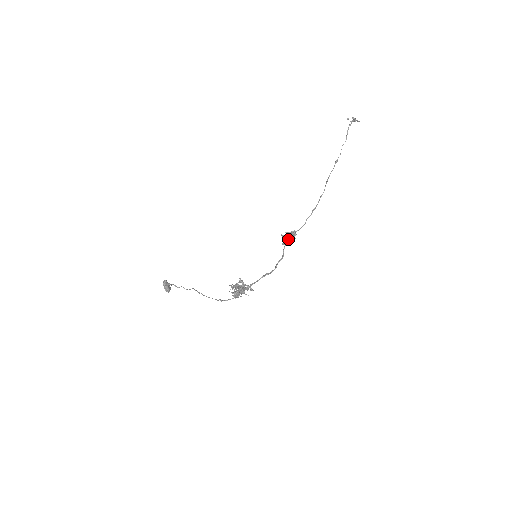
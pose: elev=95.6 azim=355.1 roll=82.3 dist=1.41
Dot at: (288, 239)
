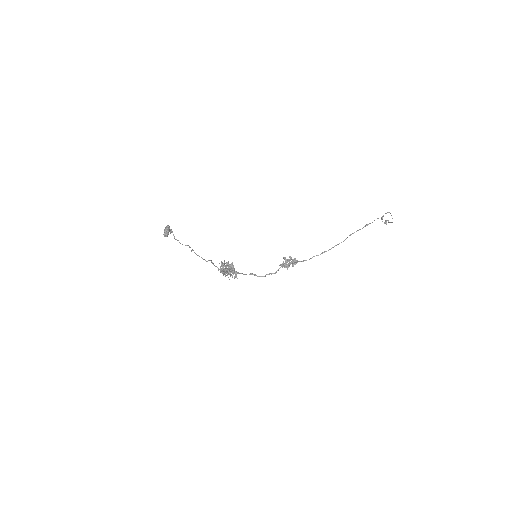
Dot at: (288, 263)
